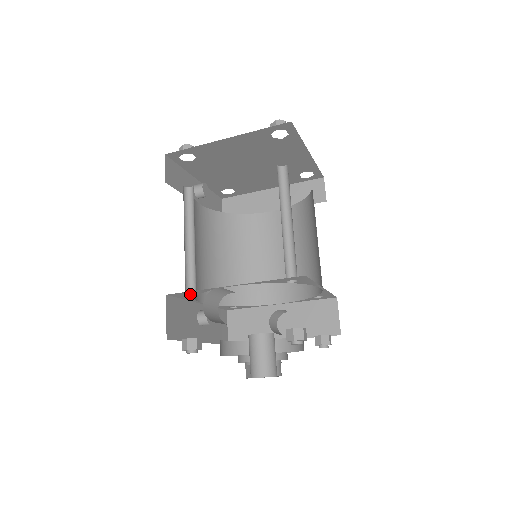
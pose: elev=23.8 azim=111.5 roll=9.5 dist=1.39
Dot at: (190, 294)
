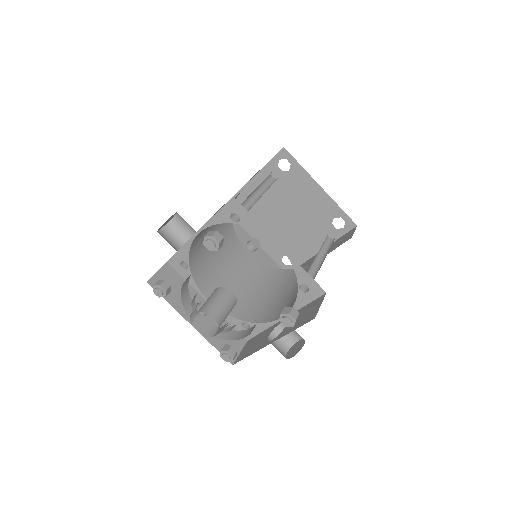
Dot at: (186, 268)
